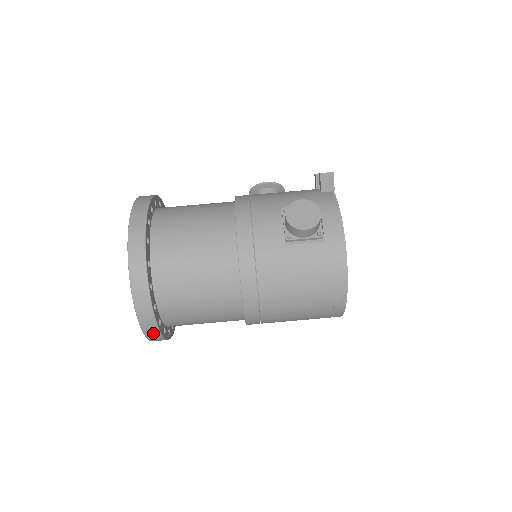
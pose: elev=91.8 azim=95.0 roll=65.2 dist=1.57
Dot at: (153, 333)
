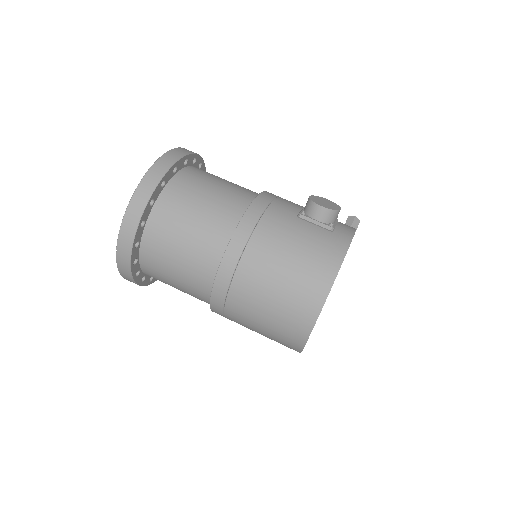
Dot at: (130, 227)
